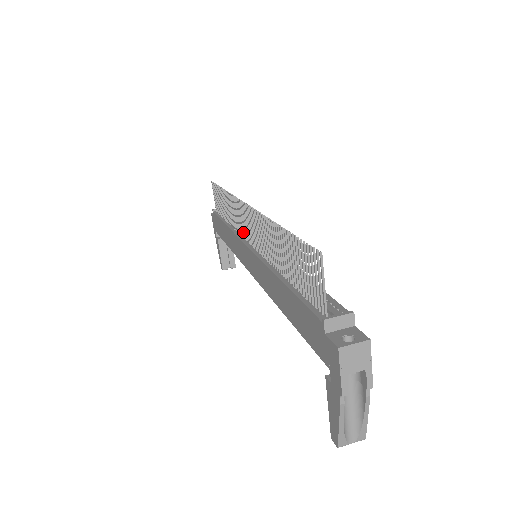
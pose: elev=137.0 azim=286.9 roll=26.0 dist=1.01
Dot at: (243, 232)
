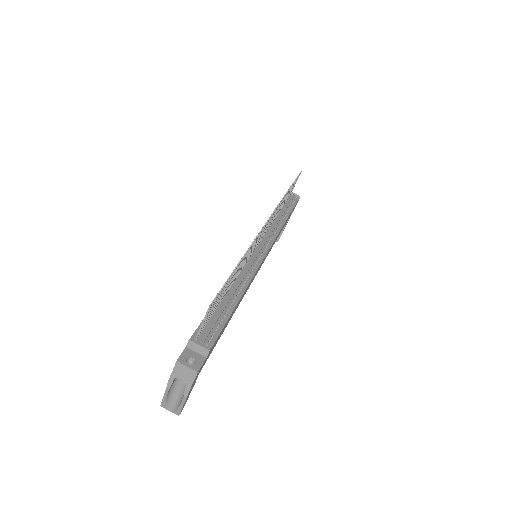
Dot at: (264, 233)
